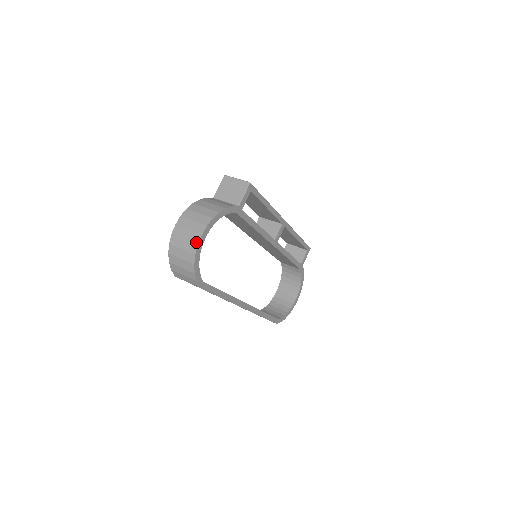
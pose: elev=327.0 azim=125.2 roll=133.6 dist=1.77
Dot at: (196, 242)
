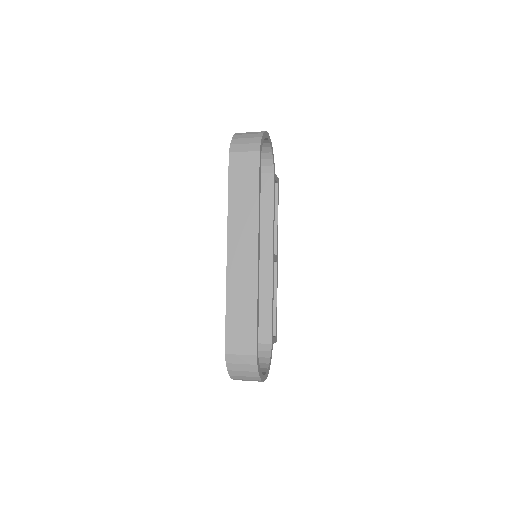
Dot at: occluded
